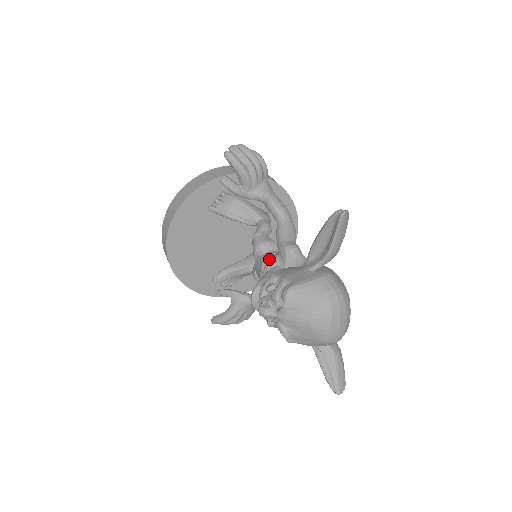
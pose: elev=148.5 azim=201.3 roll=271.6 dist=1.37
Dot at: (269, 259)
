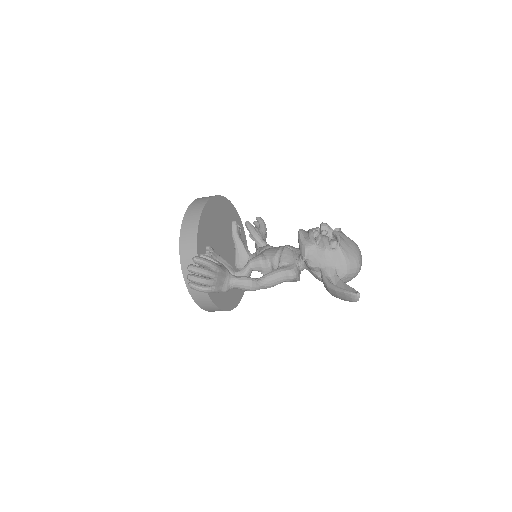
Dot at: occluded
